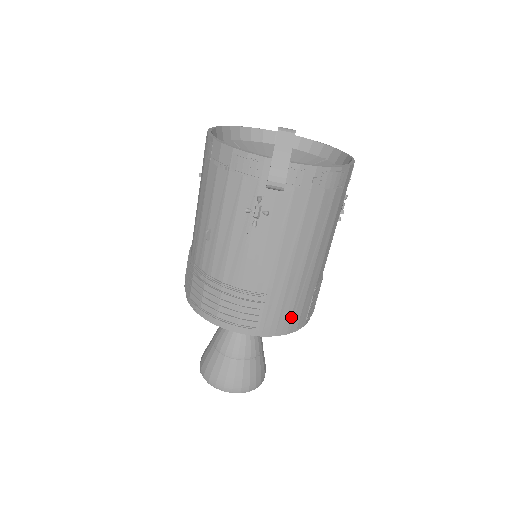
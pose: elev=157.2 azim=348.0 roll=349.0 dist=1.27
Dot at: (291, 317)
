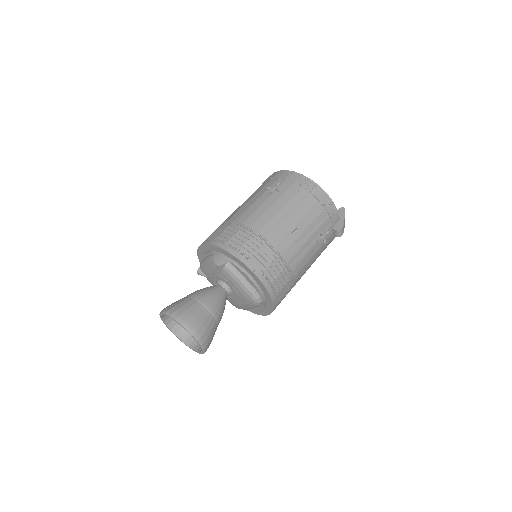
Dot at: occluded
